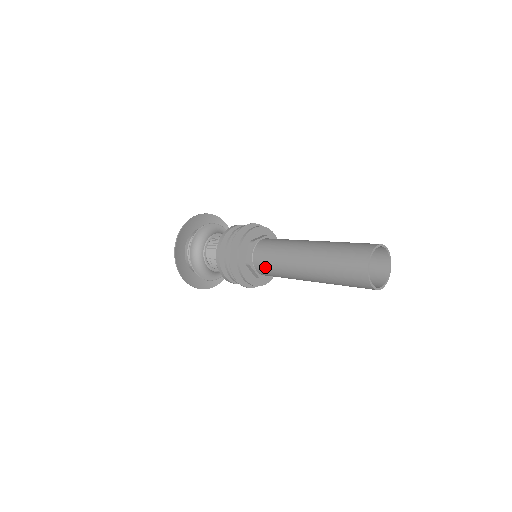
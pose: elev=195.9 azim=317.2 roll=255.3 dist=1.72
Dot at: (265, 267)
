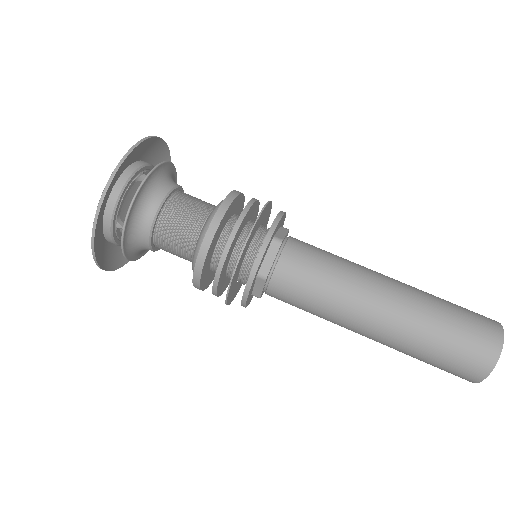
Dot at: (294, 292)
